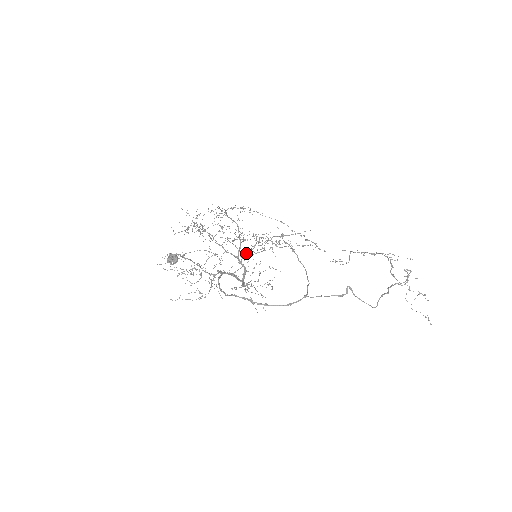
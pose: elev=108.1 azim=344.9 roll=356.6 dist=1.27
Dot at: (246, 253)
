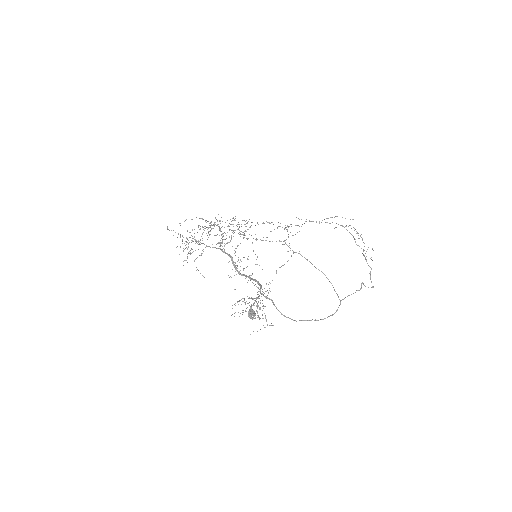
Dot at: (227, 243)
